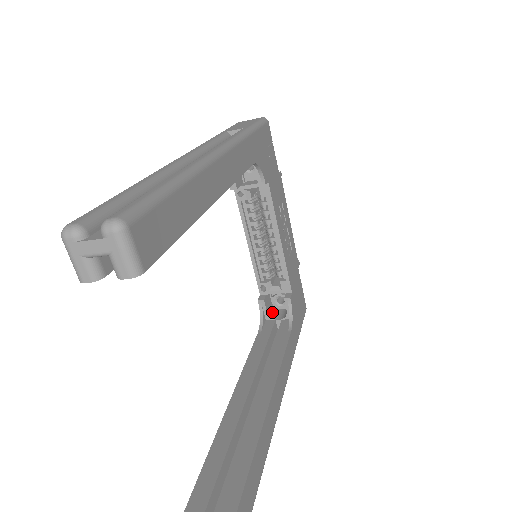
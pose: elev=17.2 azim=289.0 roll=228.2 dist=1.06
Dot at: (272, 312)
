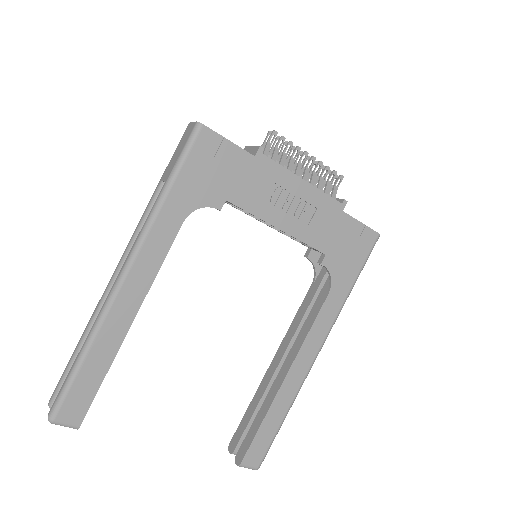
Dot at: occluded
